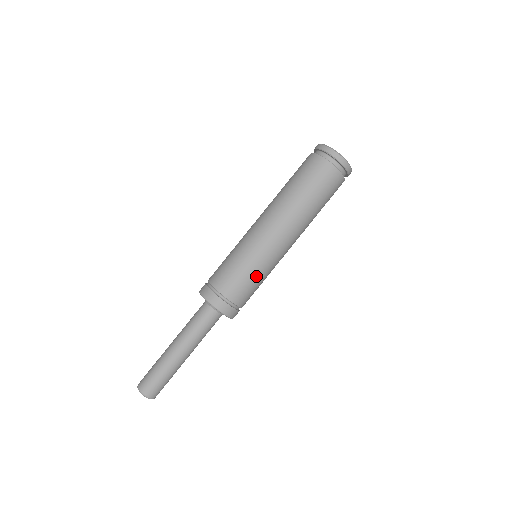
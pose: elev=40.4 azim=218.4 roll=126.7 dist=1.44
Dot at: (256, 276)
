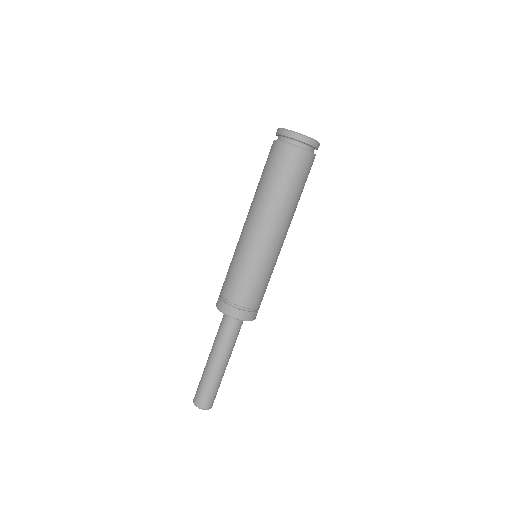
Dot at: (255, 276)
